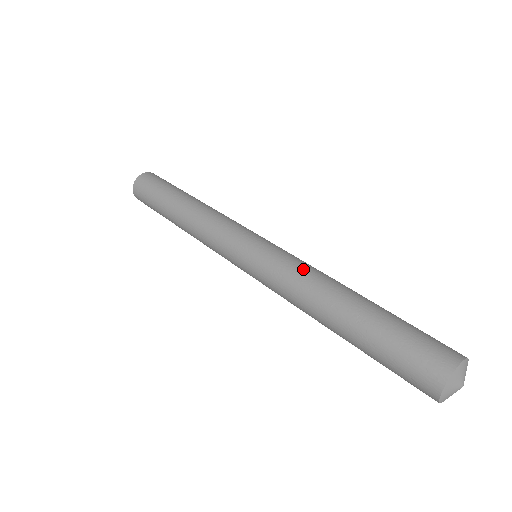
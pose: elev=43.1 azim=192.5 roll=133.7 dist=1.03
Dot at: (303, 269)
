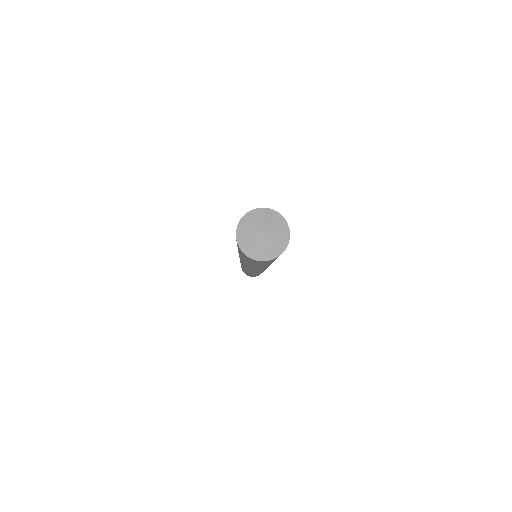
Dot at: occluded
